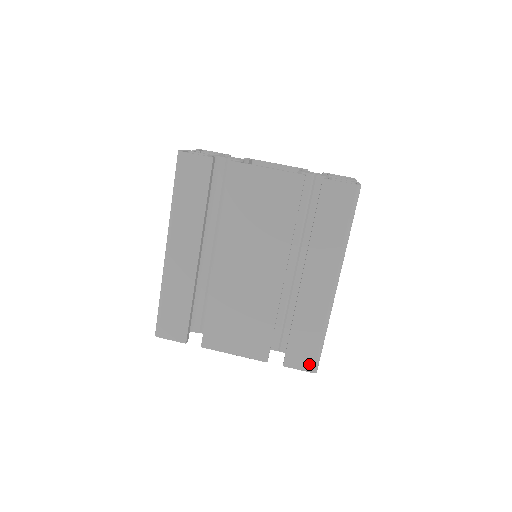
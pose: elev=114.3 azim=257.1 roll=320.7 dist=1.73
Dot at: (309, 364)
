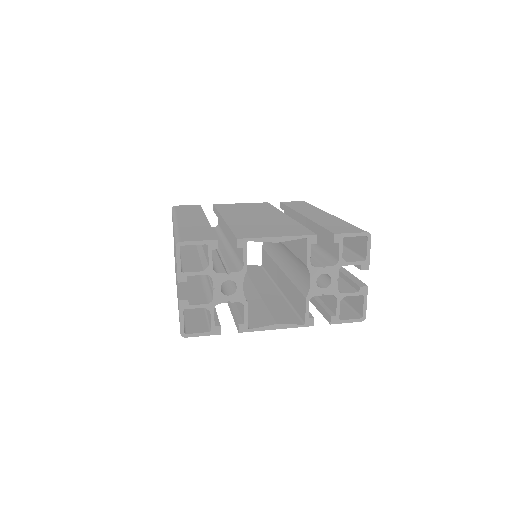
Dot at: (357, 230)
